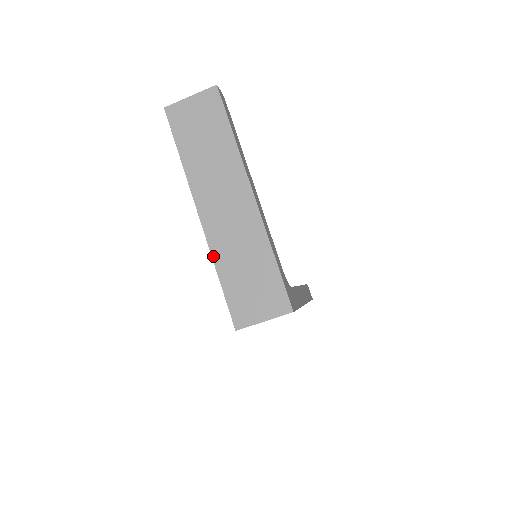
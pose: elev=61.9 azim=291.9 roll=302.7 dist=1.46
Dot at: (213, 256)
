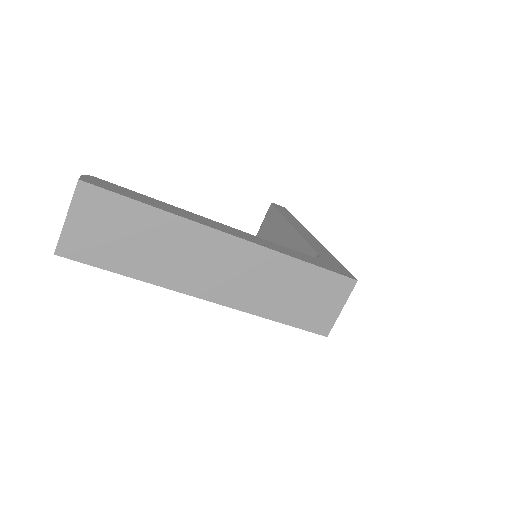
Dot at: (253, 313)
